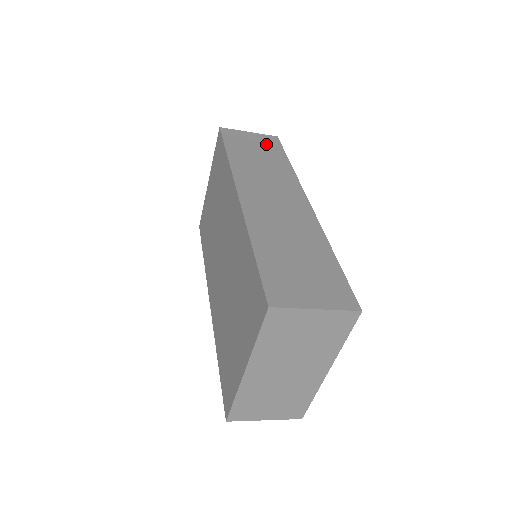
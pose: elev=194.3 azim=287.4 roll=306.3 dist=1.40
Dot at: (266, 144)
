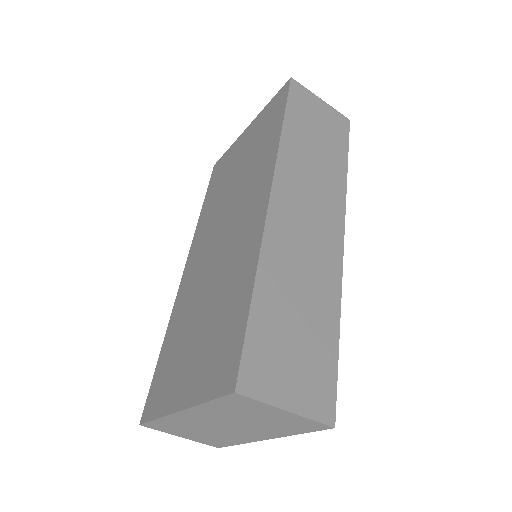
Dot at: (333, 127)
